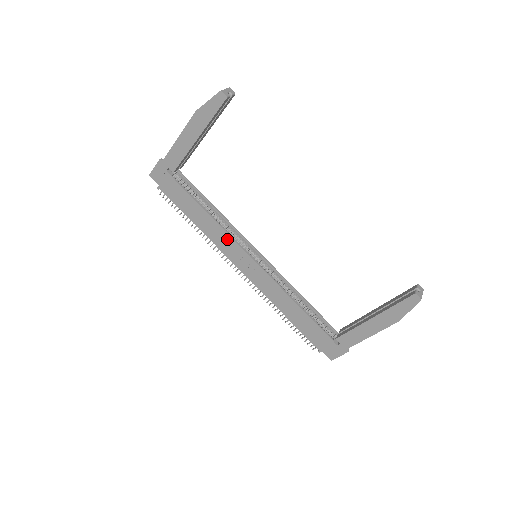
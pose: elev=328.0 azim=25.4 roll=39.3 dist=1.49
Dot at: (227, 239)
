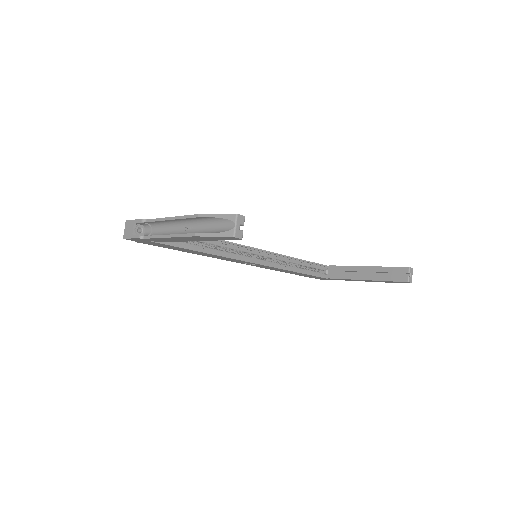
Dot at: (227, 258)
